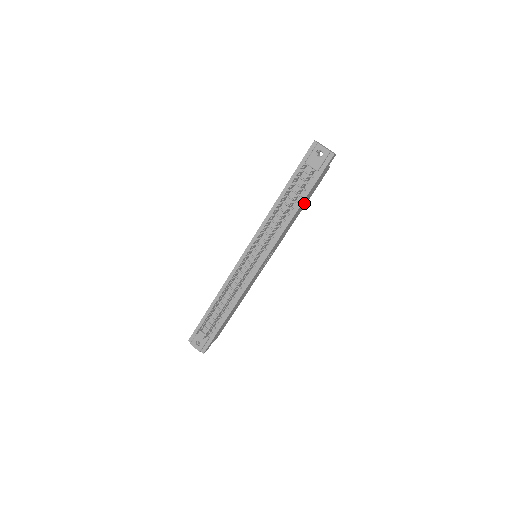
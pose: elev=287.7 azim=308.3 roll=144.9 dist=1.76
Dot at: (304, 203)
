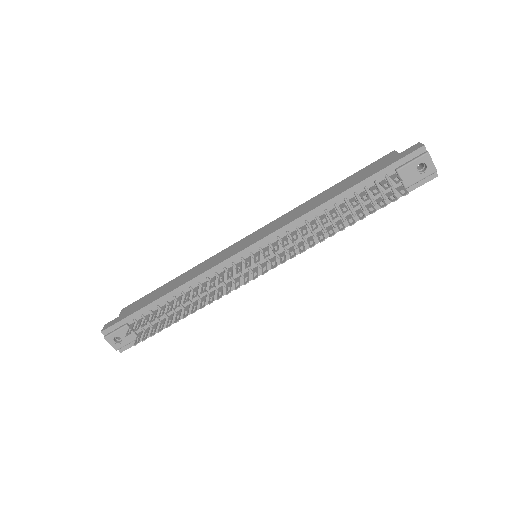
Dot at: occluded
